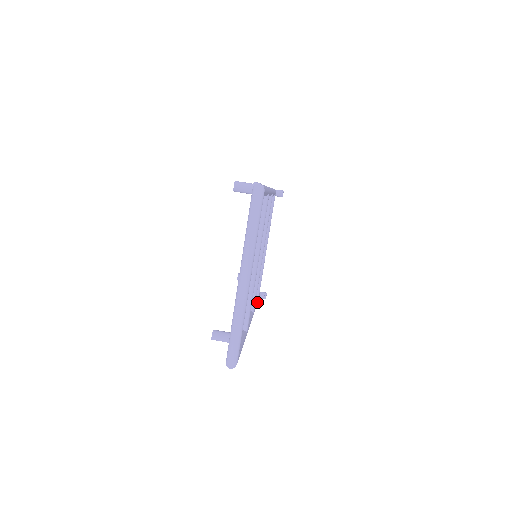
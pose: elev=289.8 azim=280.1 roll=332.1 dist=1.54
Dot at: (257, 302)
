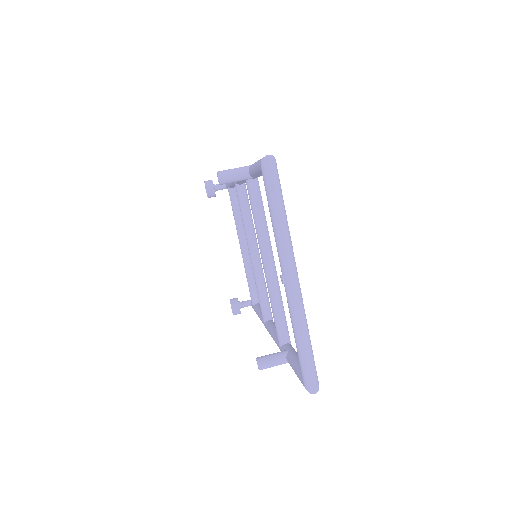
Dot at: occluded
